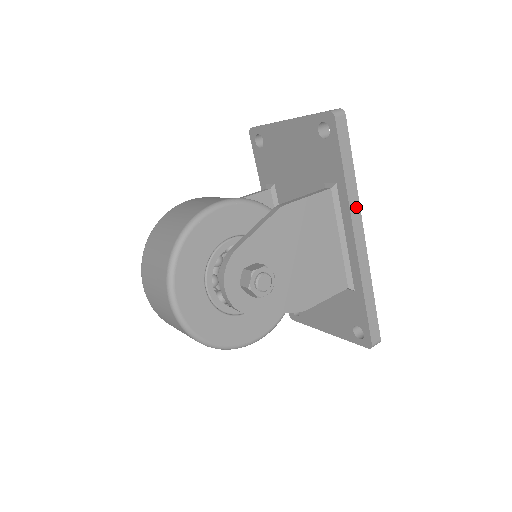
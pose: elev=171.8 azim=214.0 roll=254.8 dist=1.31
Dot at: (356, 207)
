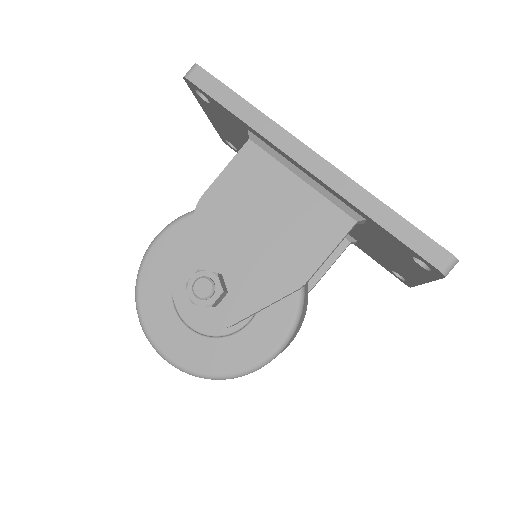
Dot at: (279, 134)
